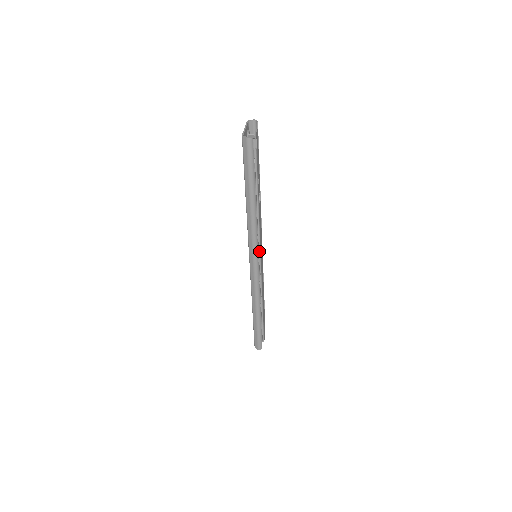
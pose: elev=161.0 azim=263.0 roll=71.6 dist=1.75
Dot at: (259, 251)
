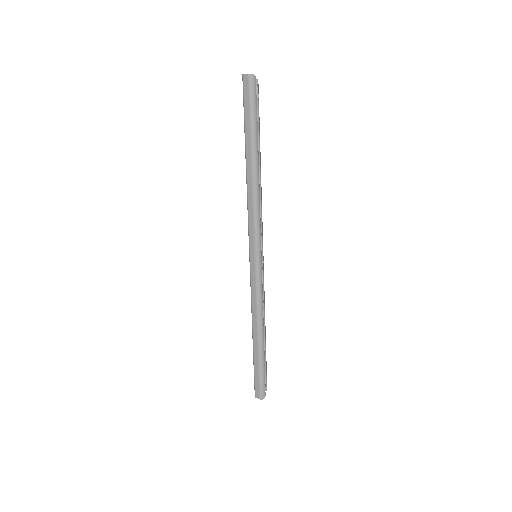
Dot at: (261, 244)
